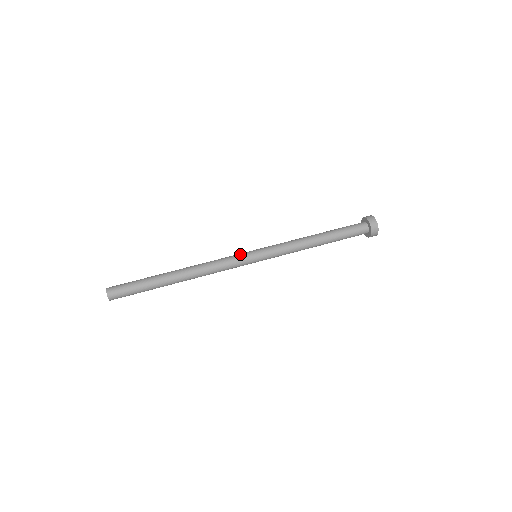
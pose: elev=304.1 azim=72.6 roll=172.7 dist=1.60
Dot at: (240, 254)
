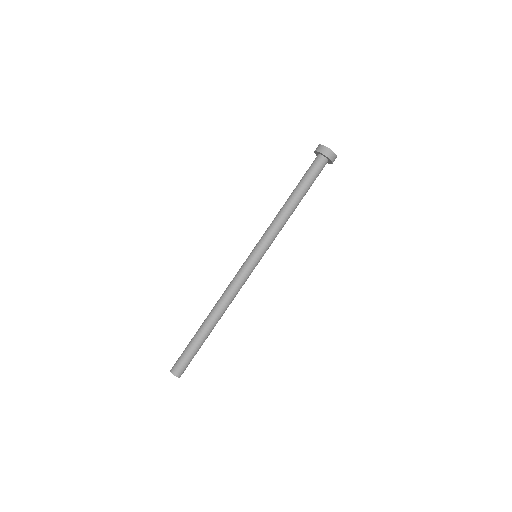
Dot at: (246, 268)
